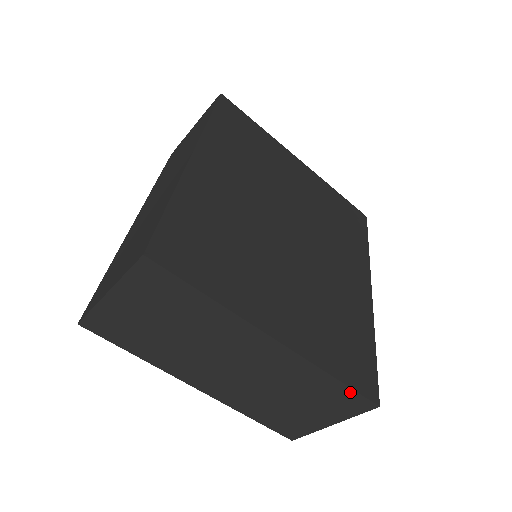
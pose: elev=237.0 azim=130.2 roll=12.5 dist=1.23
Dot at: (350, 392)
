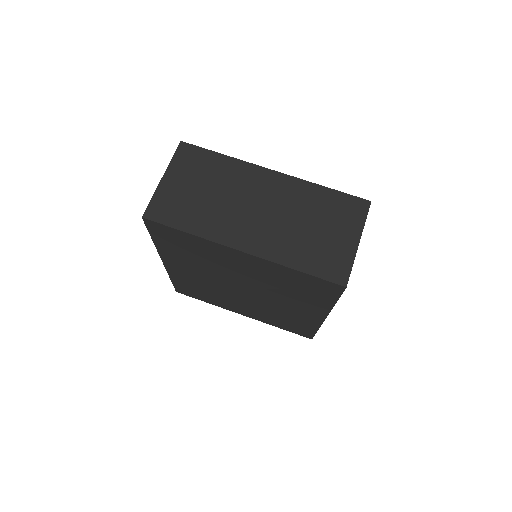
Dot at: (343, 196)
